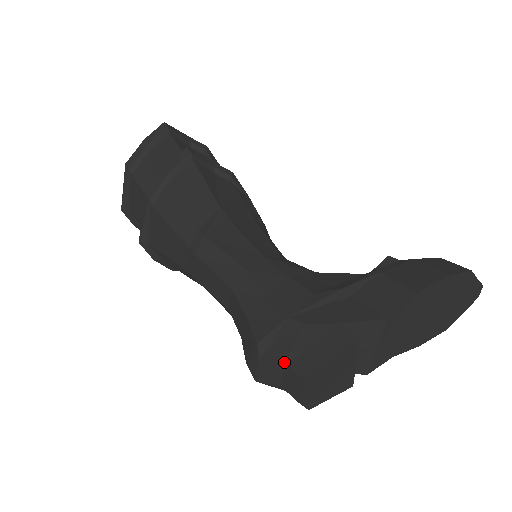
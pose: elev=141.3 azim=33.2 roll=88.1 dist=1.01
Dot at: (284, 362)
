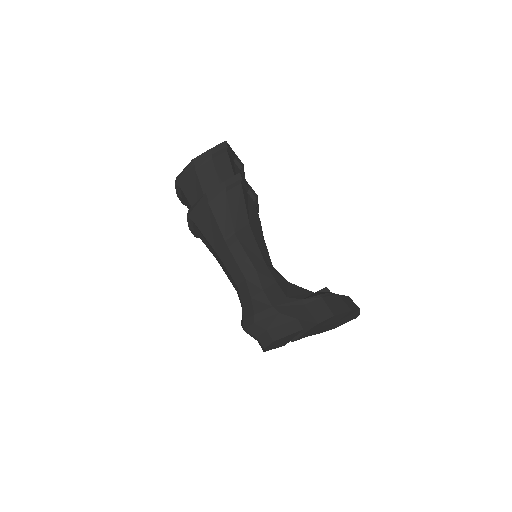
Dot at: (266, 329)
